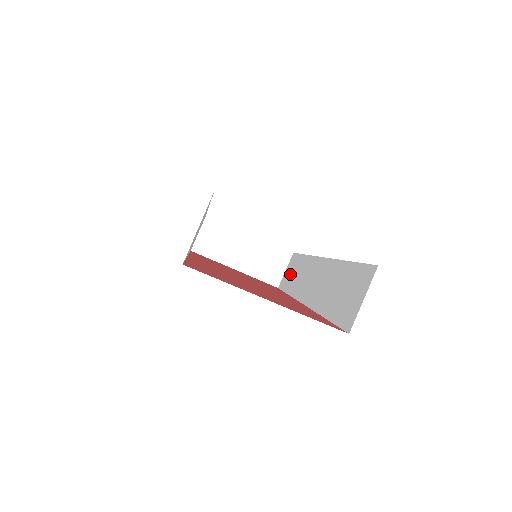
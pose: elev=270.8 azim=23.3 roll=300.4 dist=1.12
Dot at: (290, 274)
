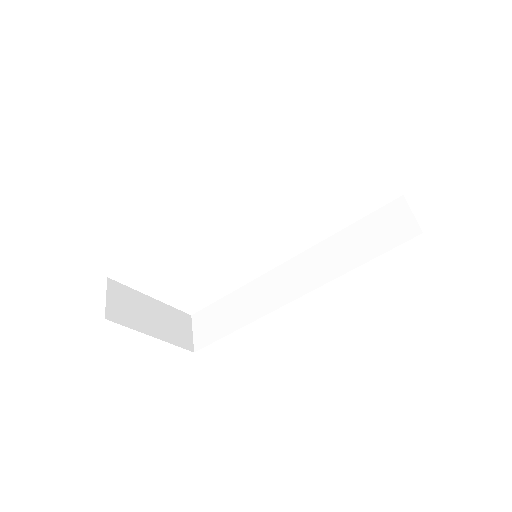
Dot at: (216, 322)
